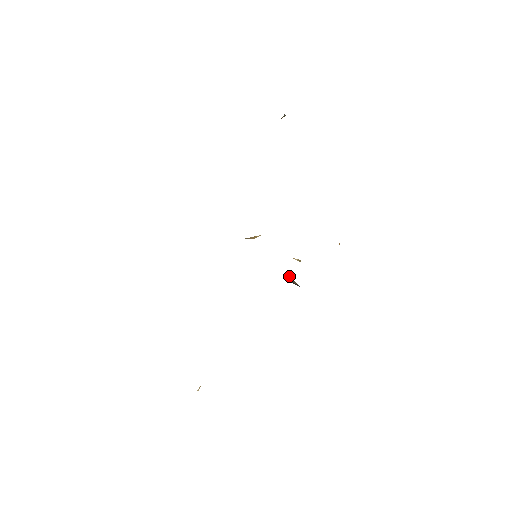
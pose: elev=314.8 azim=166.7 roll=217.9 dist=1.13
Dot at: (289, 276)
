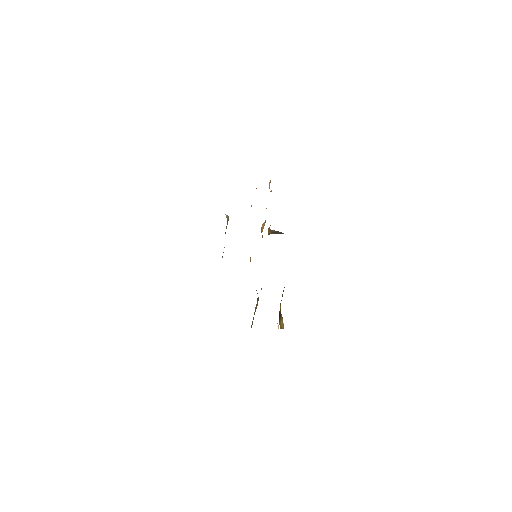
Dot at: occluded
